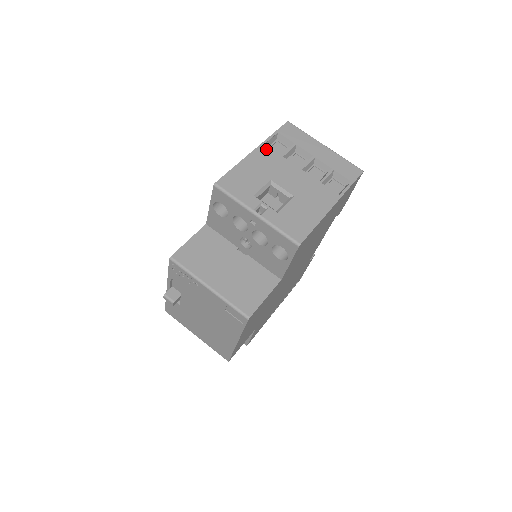
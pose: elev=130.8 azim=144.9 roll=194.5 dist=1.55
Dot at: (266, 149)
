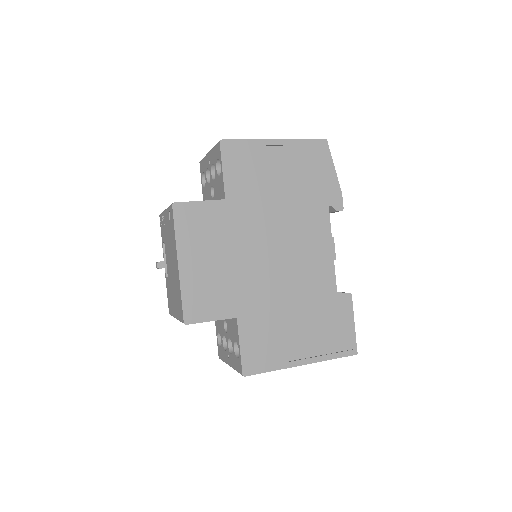
Dot at: occluded
